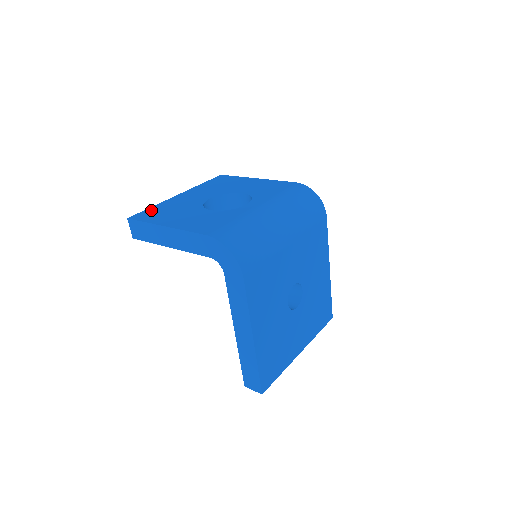
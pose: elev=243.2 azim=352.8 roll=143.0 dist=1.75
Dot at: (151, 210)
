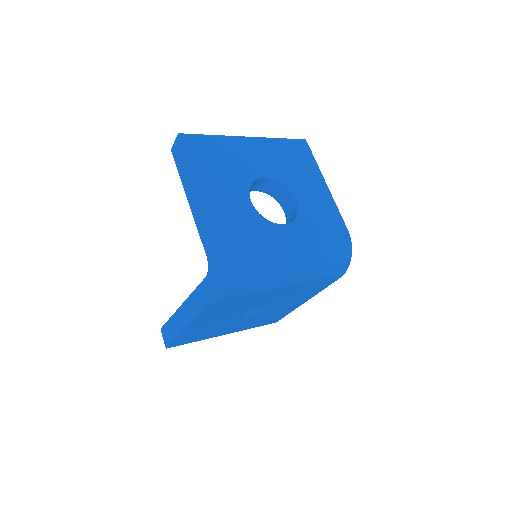
Dot at: (207, 141)
